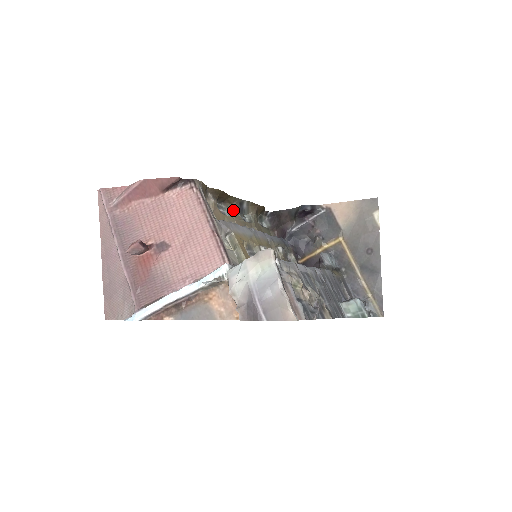
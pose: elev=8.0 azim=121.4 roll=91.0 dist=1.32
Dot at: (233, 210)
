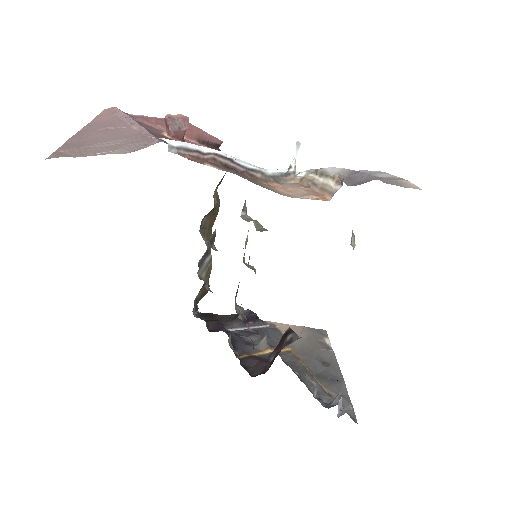
Dot at: occluded
